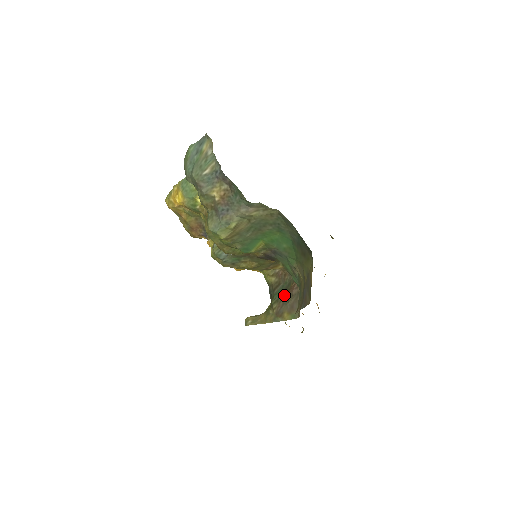
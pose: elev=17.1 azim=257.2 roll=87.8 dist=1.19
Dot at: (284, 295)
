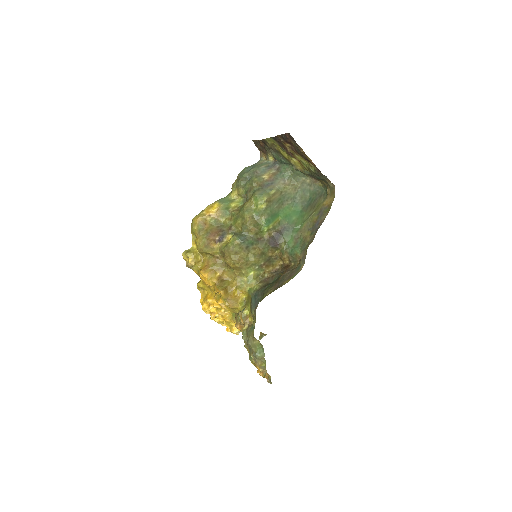
Dot at: (277, 281)
